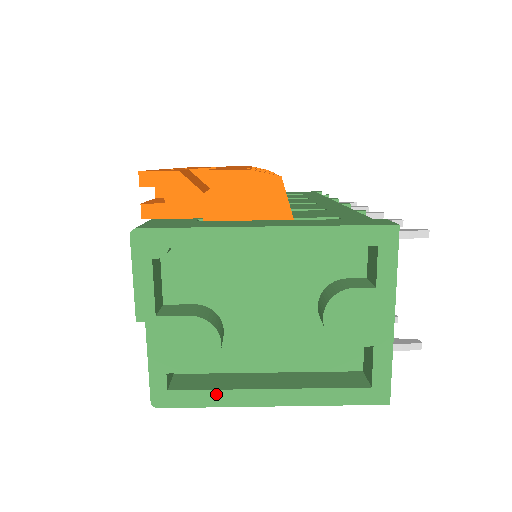
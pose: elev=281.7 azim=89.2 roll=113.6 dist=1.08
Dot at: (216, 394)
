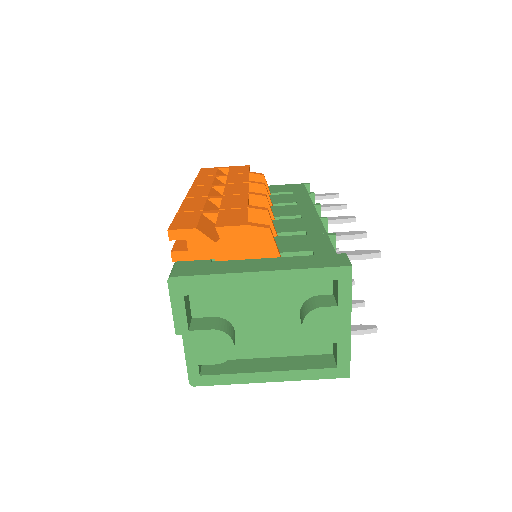
Dot at: (232, 376)
